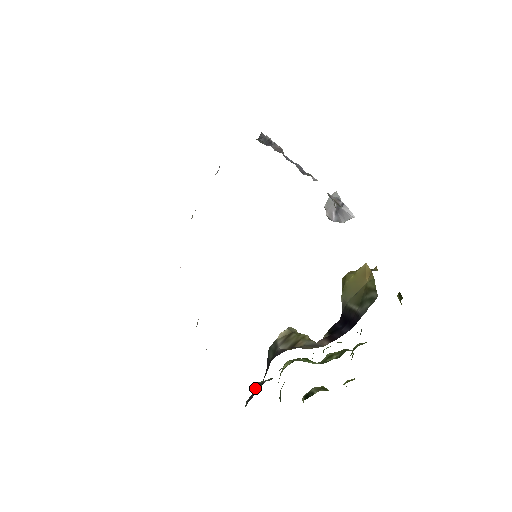
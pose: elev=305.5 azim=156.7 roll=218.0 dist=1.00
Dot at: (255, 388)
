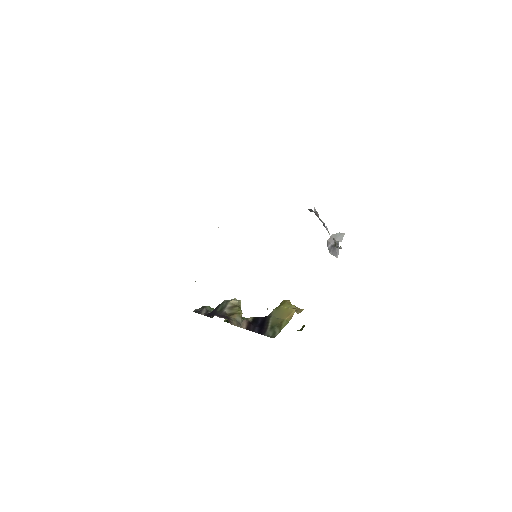
Dot at: (203, 311)
